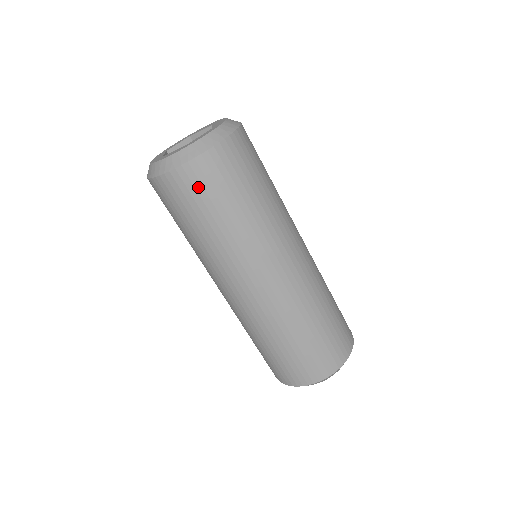
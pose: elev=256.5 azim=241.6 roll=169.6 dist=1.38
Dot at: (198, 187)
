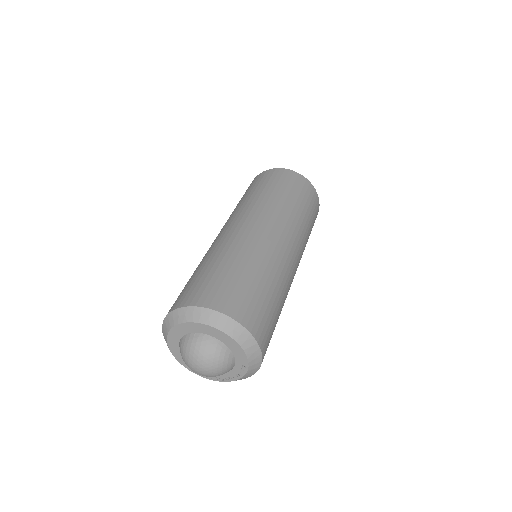
Dot at: (278, 177)
